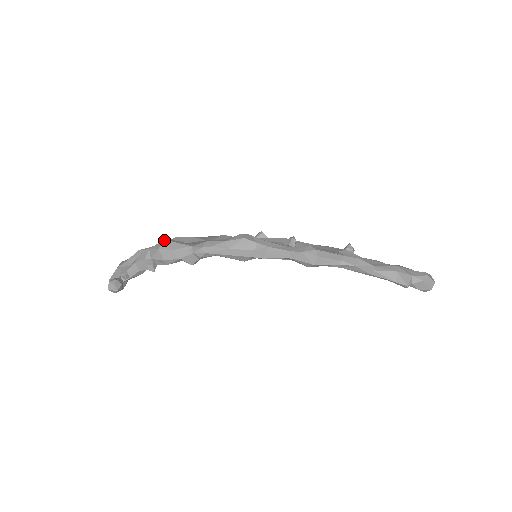
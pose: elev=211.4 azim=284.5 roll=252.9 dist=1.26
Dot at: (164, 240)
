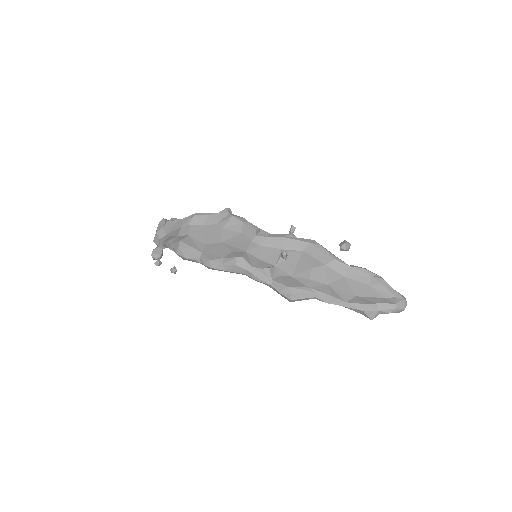
Dot at: (178, 247)
